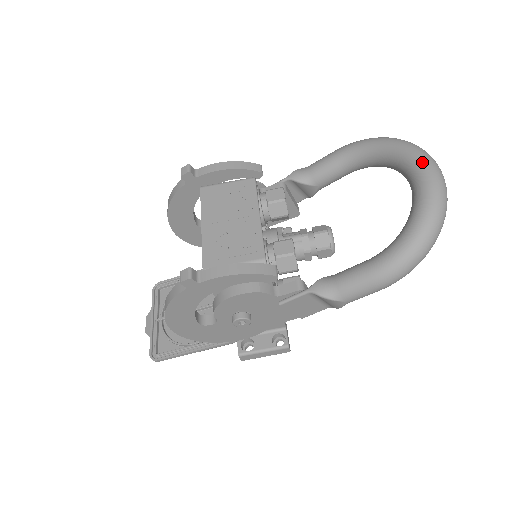
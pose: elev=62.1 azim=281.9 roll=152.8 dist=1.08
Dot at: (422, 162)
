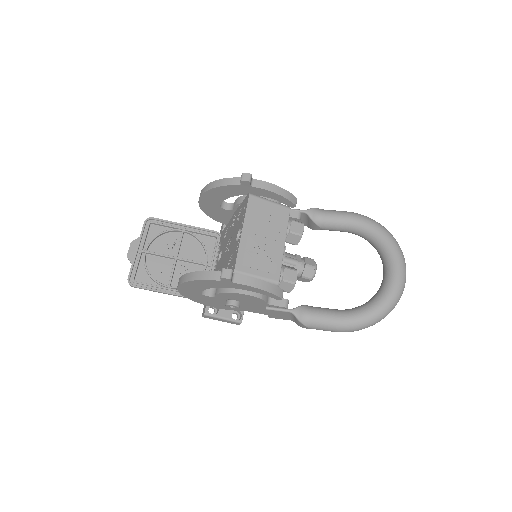
Dot at: (400, 266)
